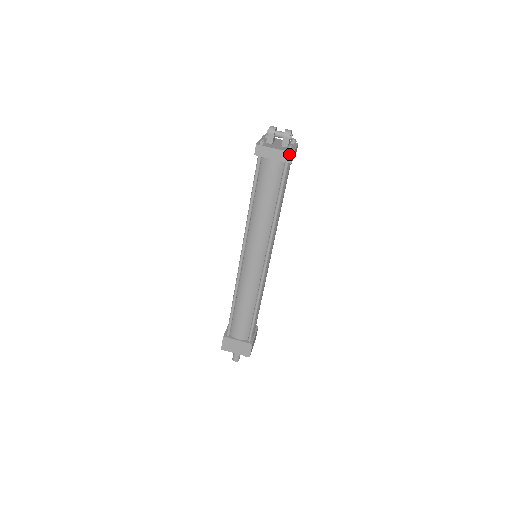
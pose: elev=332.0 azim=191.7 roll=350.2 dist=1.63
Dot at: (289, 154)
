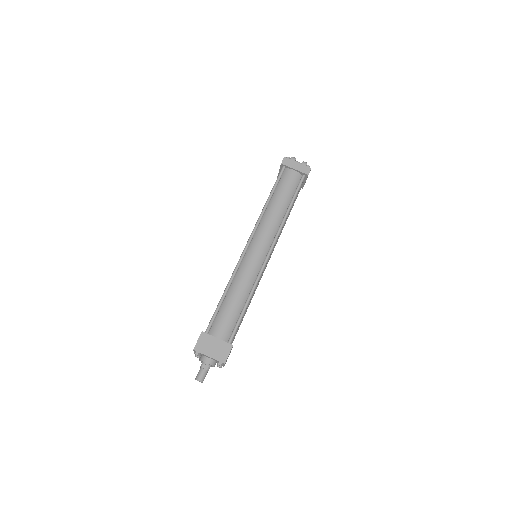
Dot at: (308, 168)
